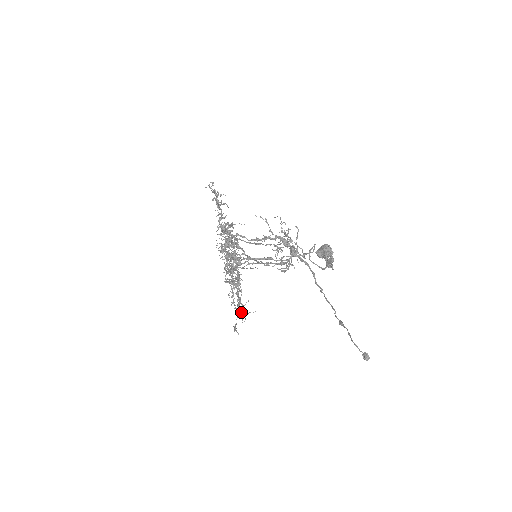
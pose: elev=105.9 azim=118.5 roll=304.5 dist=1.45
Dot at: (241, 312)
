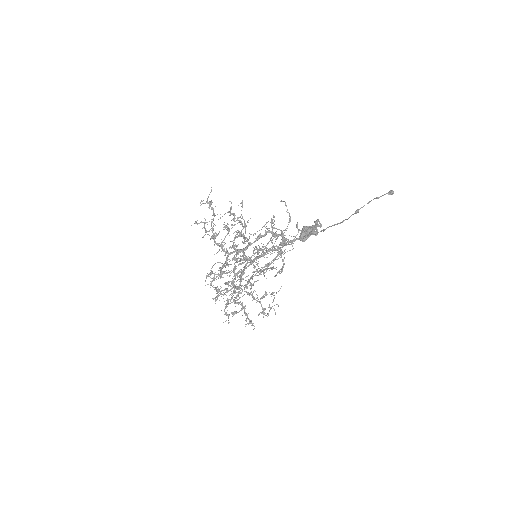
Dot at: (274, 268)
